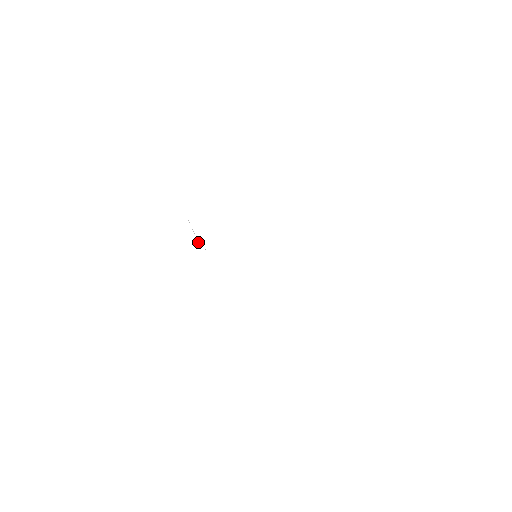
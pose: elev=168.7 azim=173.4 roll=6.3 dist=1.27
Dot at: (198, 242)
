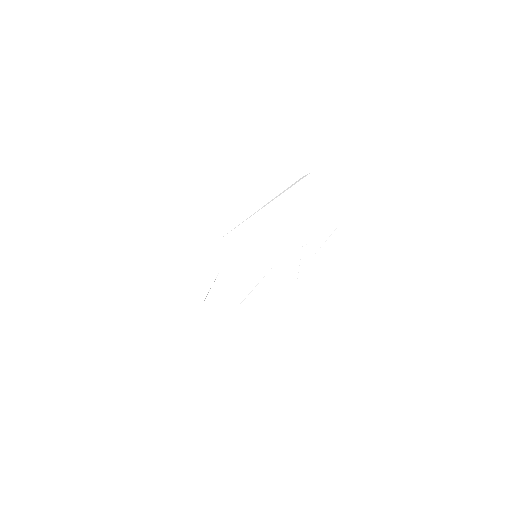
Dot at: occluded
